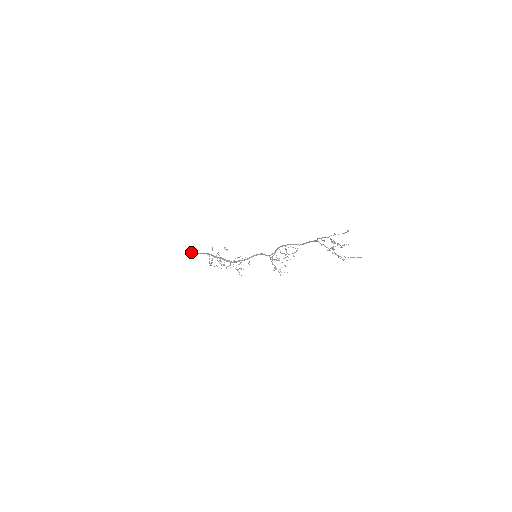
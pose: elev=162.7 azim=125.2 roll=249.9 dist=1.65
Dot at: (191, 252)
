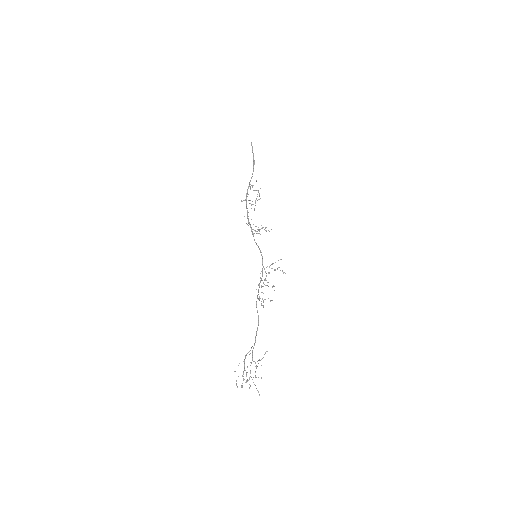
Dot at: (252, 150)
